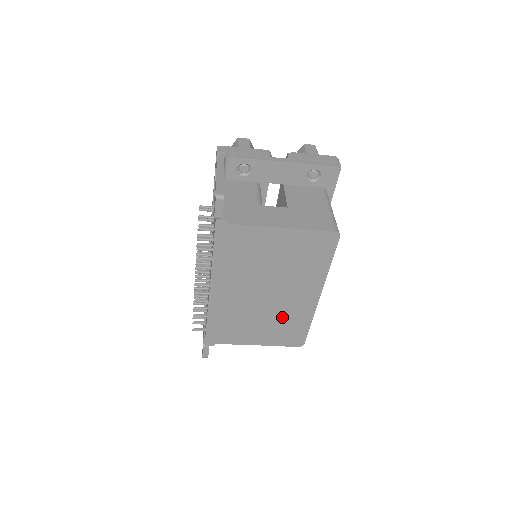
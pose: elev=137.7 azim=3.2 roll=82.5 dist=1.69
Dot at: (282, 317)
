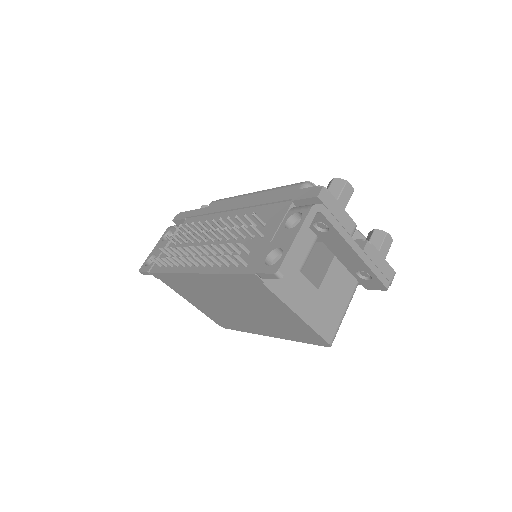
Dot at: (229, 316)
